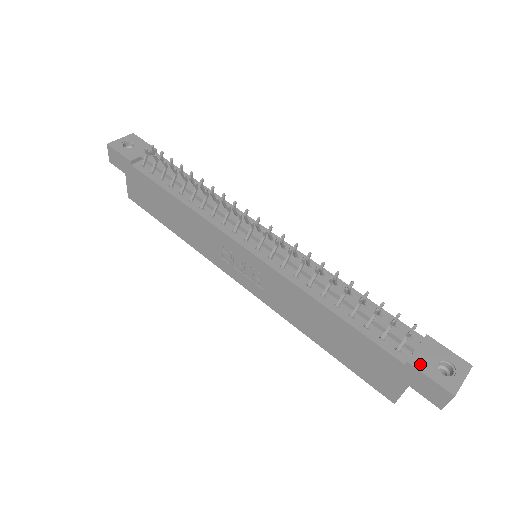
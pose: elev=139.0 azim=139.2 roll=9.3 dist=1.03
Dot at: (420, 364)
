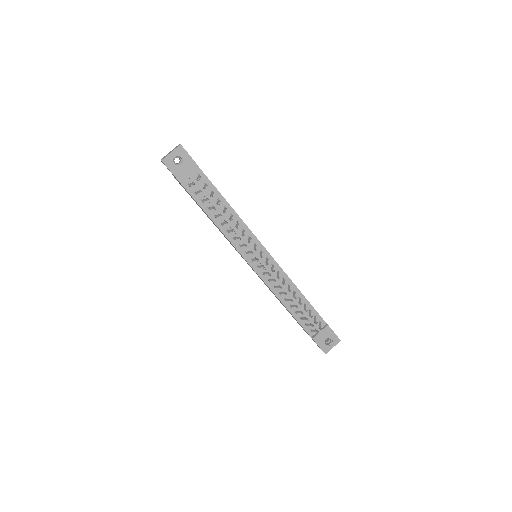
Dot at: (318, 340)
